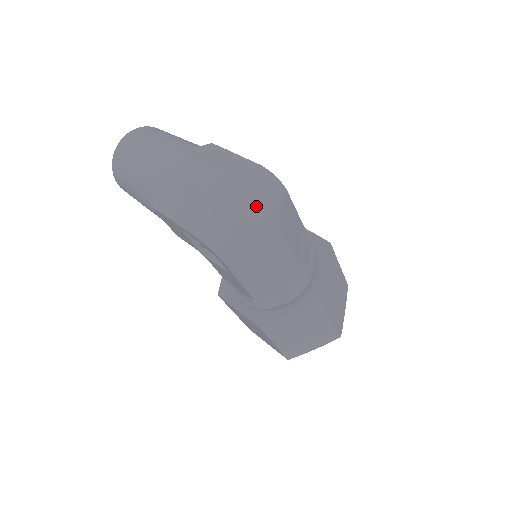
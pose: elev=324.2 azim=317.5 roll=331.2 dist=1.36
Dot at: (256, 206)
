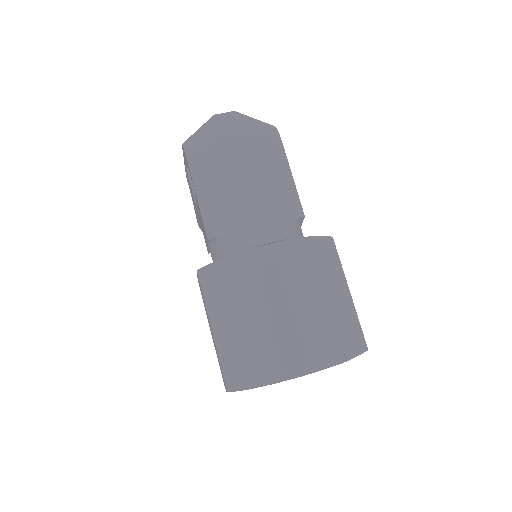
Dot at: (234, 115)
